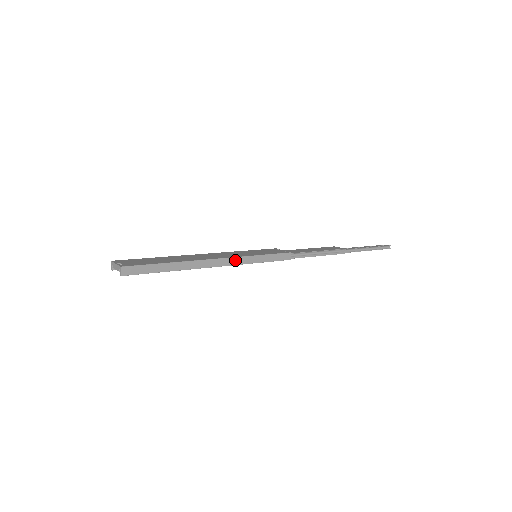
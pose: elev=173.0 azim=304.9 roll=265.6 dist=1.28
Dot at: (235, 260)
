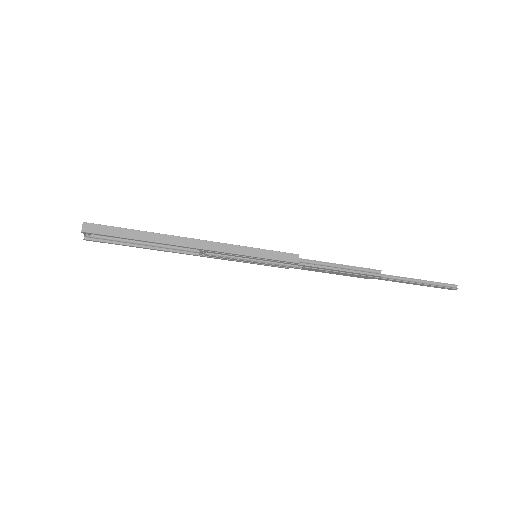
Dot at: (222, 246)
